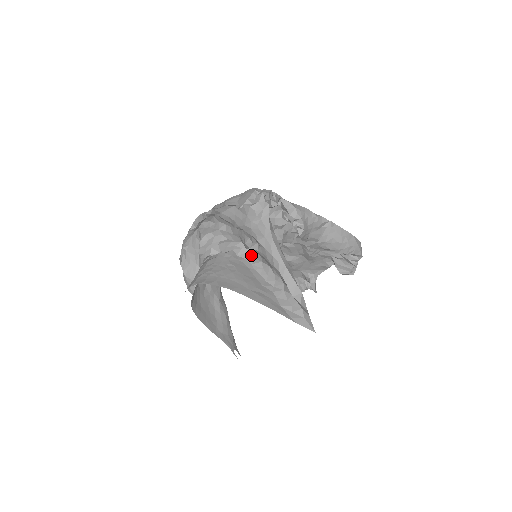
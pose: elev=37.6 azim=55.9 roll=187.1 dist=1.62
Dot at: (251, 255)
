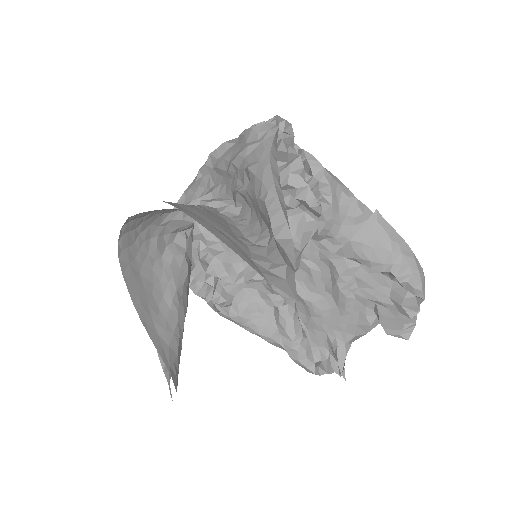
Dot at: (239, 215)
